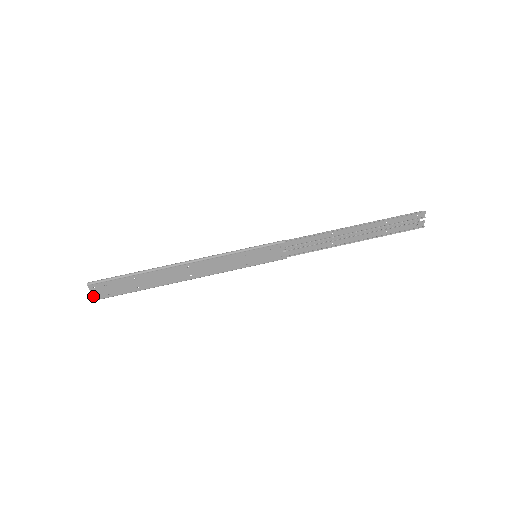
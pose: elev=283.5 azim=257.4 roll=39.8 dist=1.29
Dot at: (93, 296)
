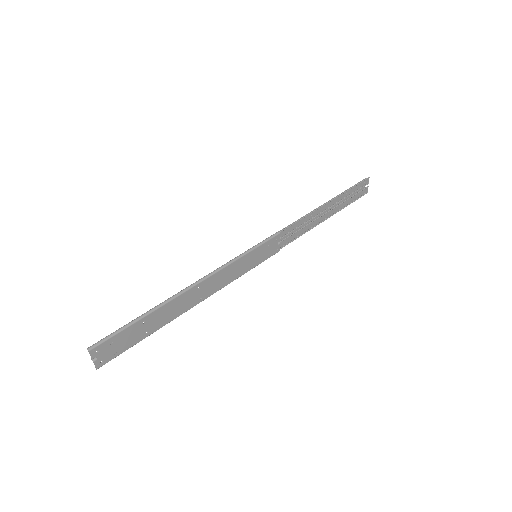
Dot at: (95, 364)
